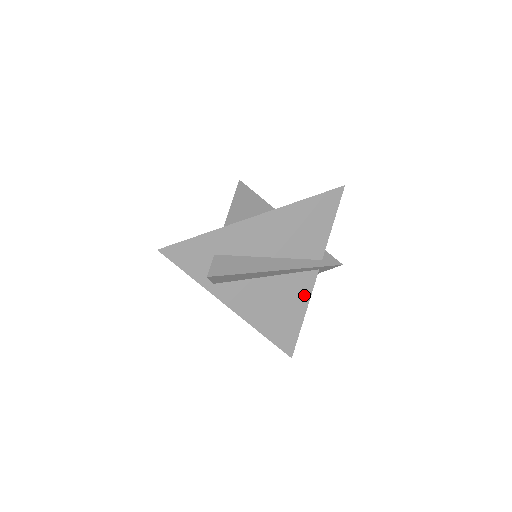
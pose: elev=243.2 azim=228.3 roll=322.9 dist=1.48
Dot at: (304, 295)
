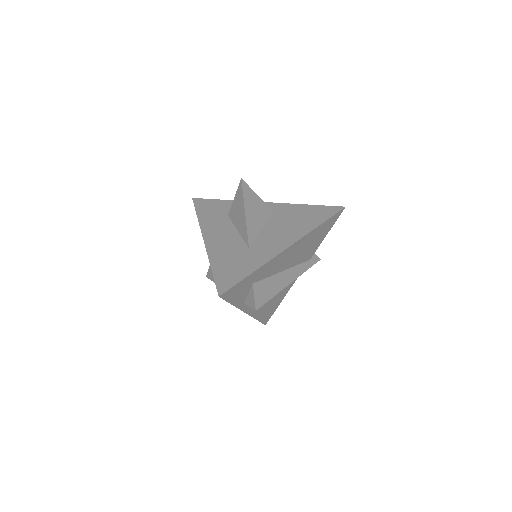
Dot at: (290, 285)
